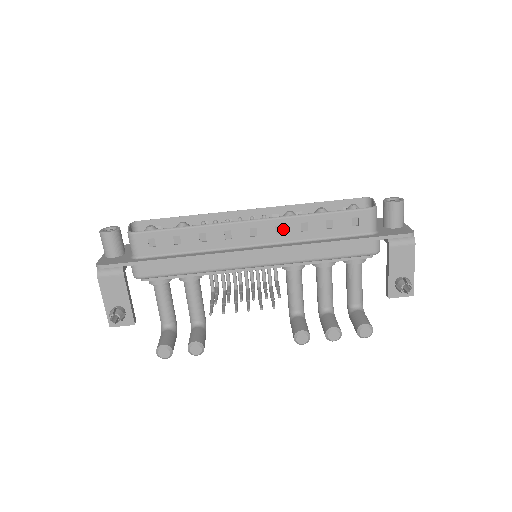
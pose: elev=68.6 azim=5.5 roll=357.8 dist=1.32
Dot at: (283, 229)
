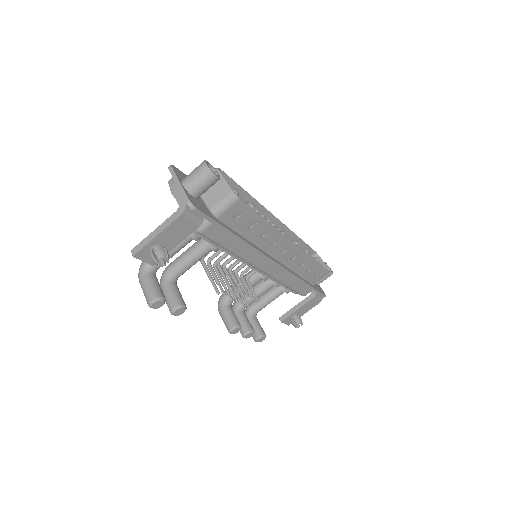
Dot at: (296, 258)
